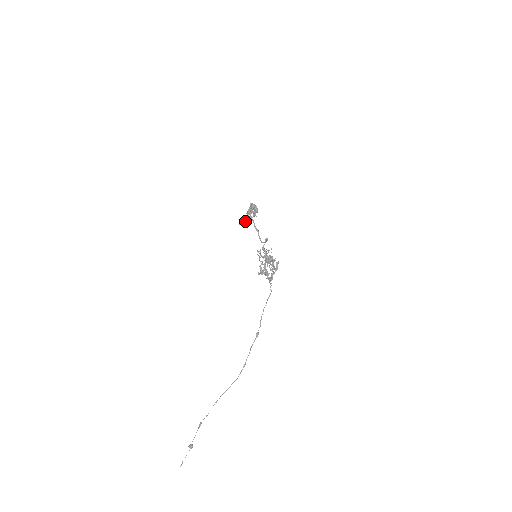
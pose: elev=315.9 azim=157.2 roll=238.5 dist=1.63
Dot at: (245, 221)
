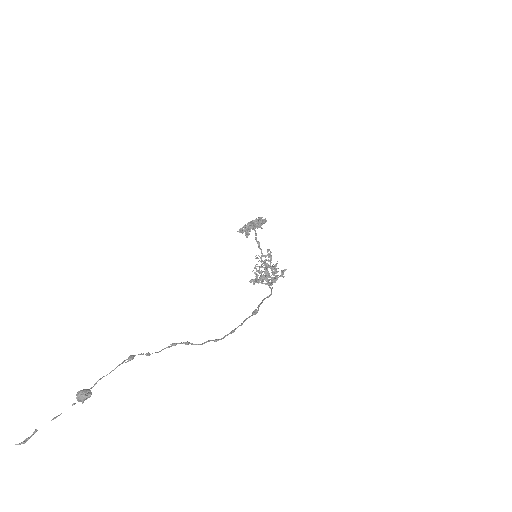
Dot at: (250, 223)
